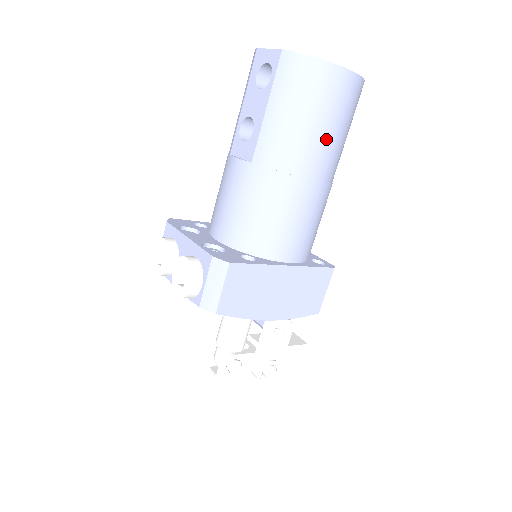
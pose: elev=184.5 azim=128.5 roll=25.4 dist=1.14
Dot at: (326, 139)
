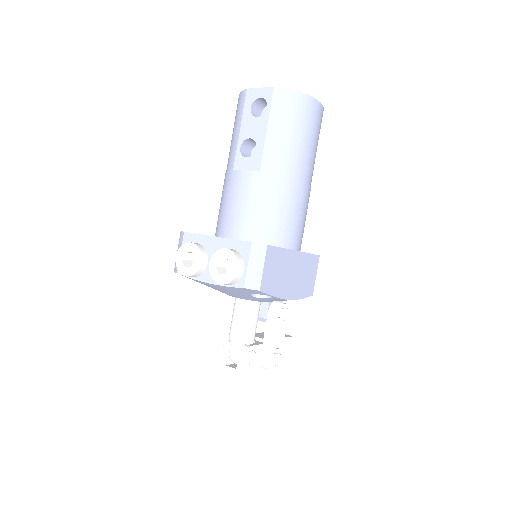
Dot at: (310, 151)
